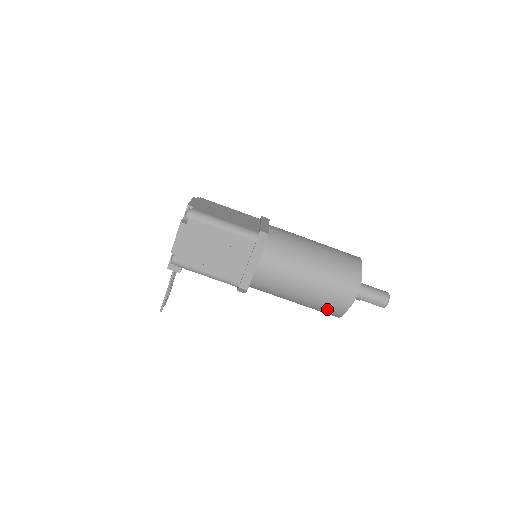
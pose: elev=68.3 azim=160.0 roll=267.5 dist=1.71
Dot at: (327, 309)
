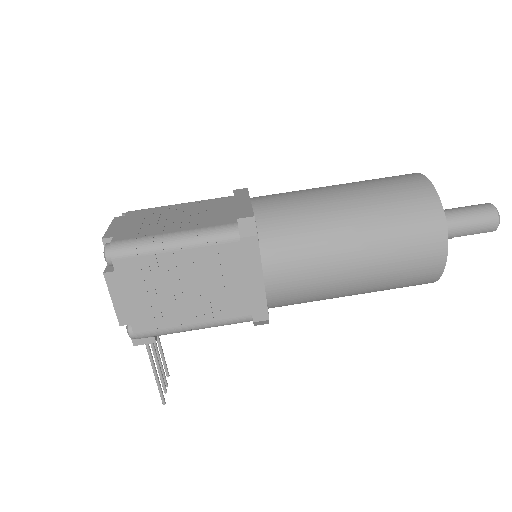
Dot at: (409, 282)
